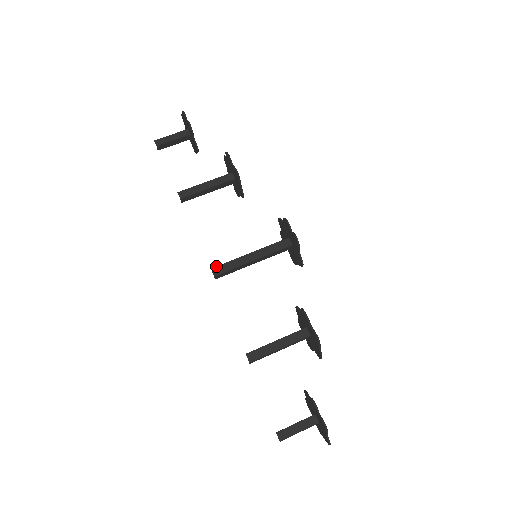
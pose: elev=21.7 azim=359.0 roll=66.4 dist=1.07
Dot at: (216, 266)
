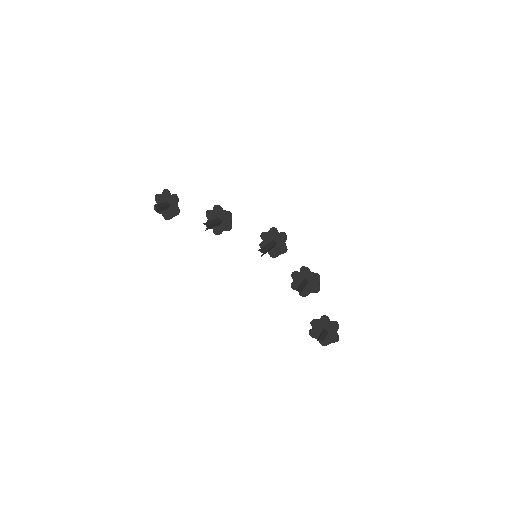
Dot at: (259, 249)
